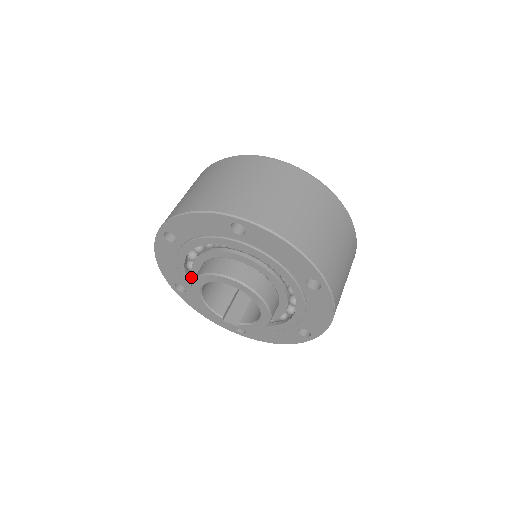
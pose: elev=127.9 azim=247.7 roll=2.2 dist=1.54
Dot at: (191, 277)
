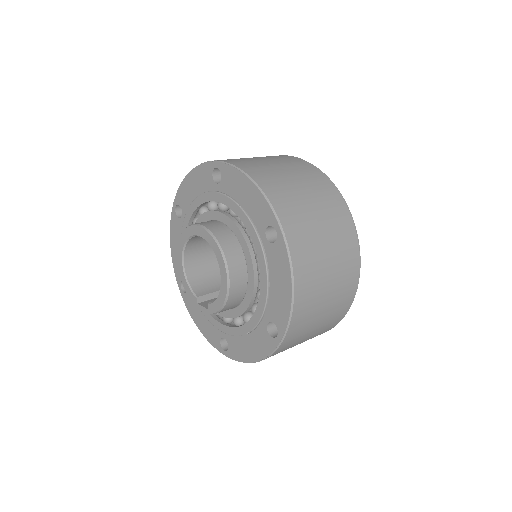
Dot at: occluded
